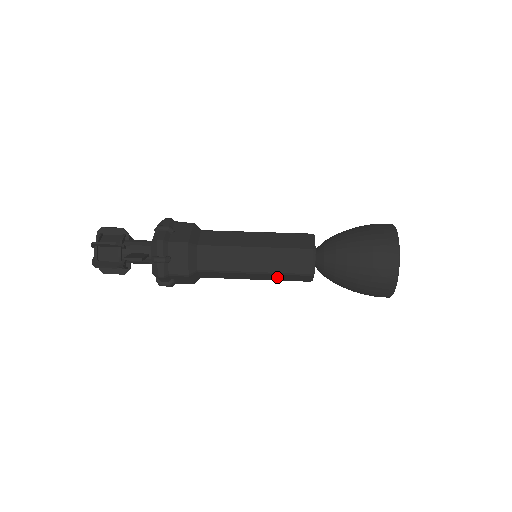
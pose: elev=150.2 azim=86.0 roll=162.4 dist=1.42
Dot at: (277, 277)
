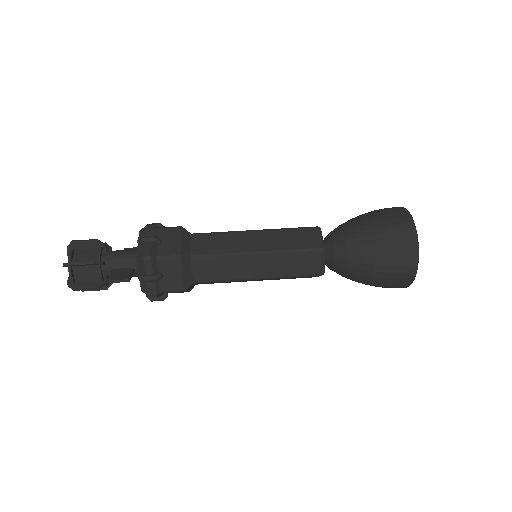
Dot at: (282, 278)
